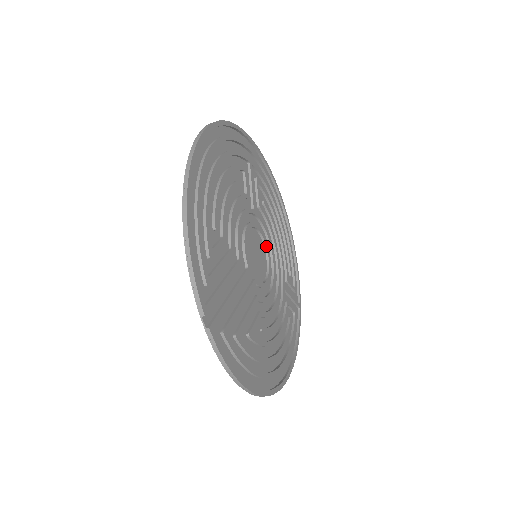
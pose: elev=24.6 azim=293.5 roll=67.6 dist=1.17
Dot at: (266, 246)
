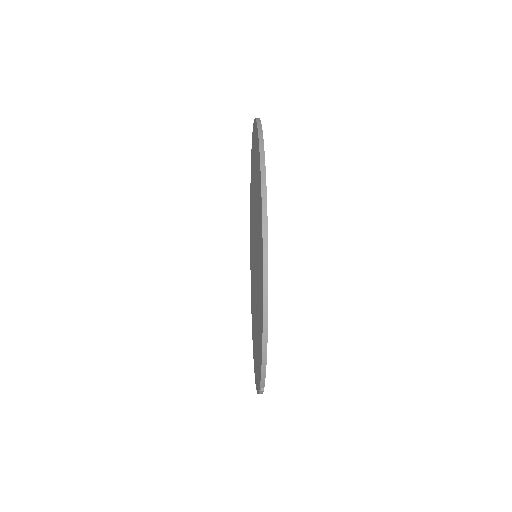
Dot at: occluded
